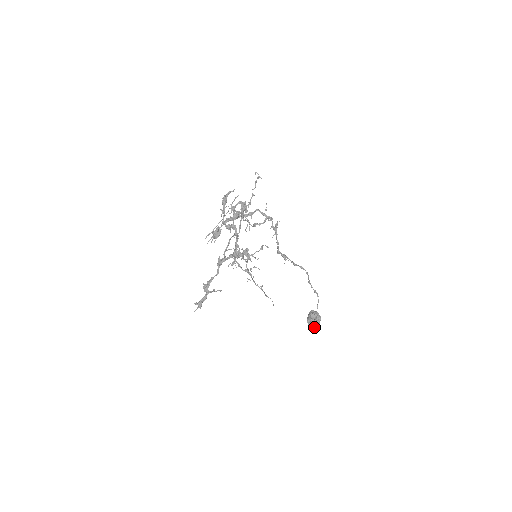
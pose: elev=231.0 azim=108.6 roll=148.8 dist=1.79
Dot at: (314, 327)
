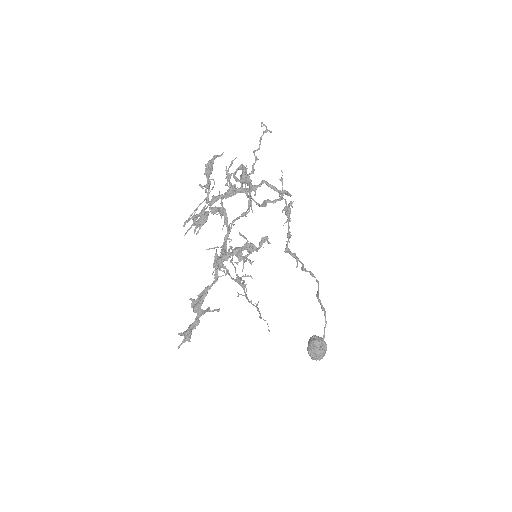
Dot at: (319, 359)
